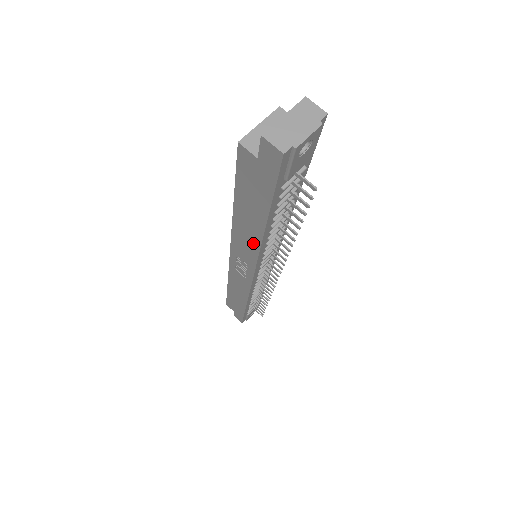
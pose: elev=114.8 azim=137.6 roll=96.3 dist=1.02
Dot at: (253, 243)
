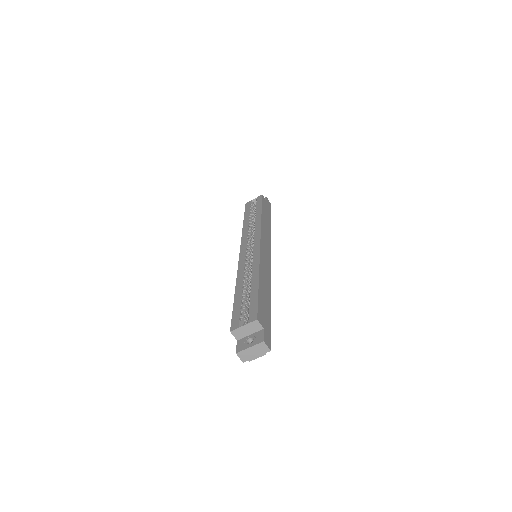
Dot at: occluded
